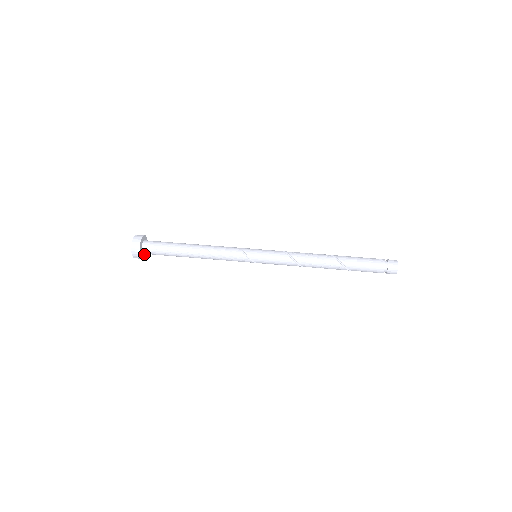
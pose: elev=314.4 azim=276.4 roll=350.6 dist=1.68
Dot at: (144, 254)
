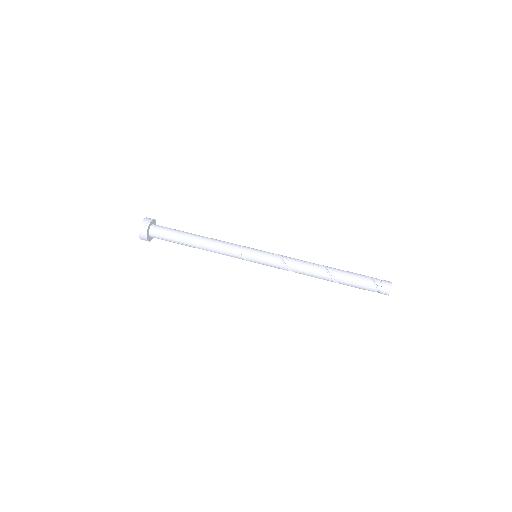
Dot at: occluded
